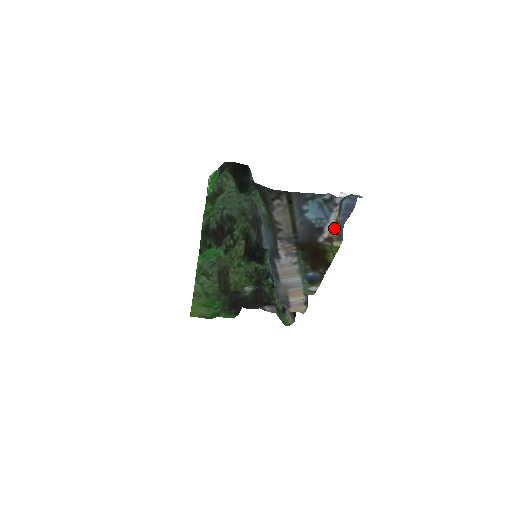
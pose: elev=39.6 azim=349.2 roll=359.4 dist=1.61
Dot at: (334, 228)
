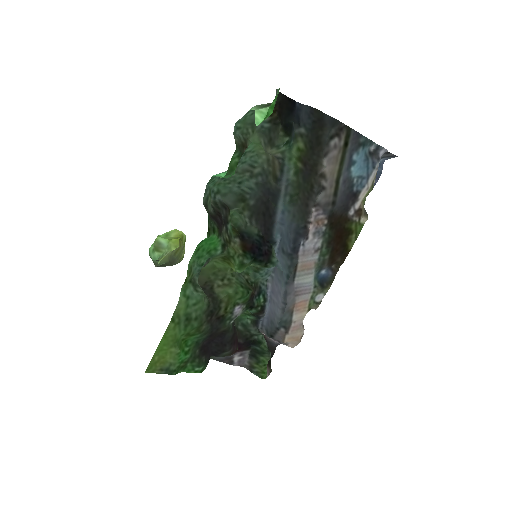
Dot at: (366, 196)
